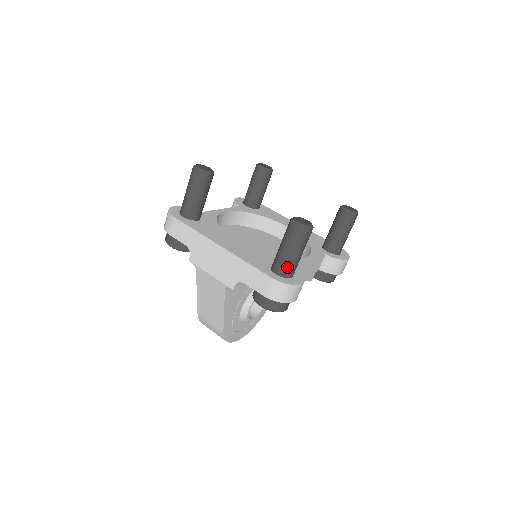
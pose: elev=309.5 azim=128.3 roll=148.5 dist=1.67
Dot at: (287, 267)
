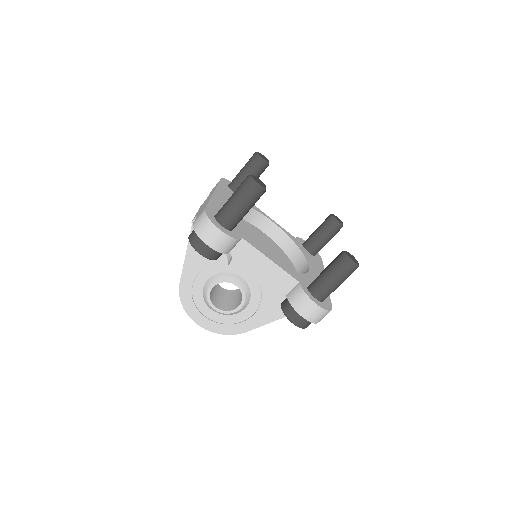
Dot at: (223, 211)
